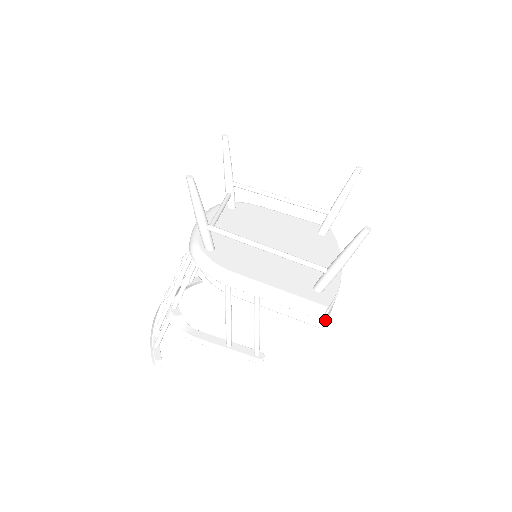
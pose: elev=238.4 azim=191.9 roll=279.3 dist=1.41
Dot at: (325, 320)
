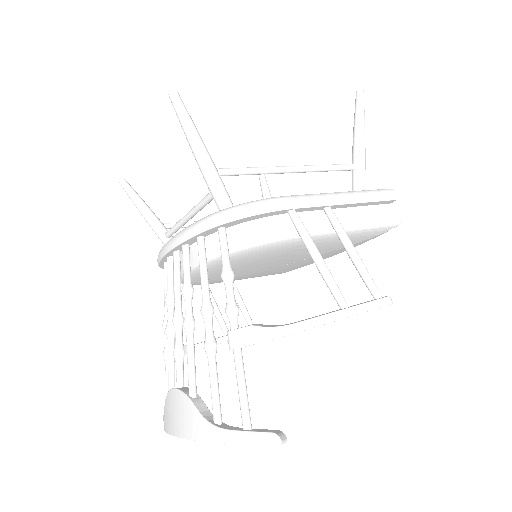
Dot at: (395, 213)
